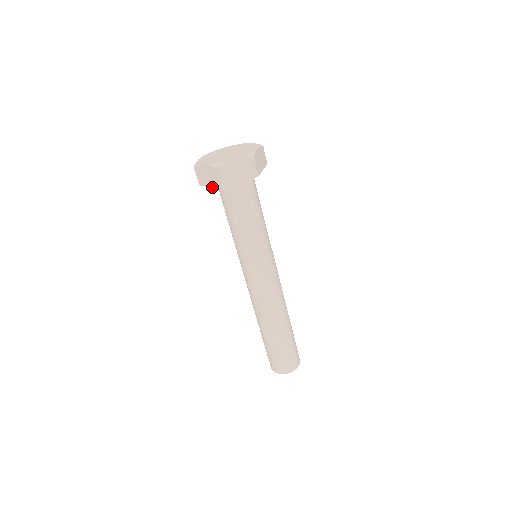
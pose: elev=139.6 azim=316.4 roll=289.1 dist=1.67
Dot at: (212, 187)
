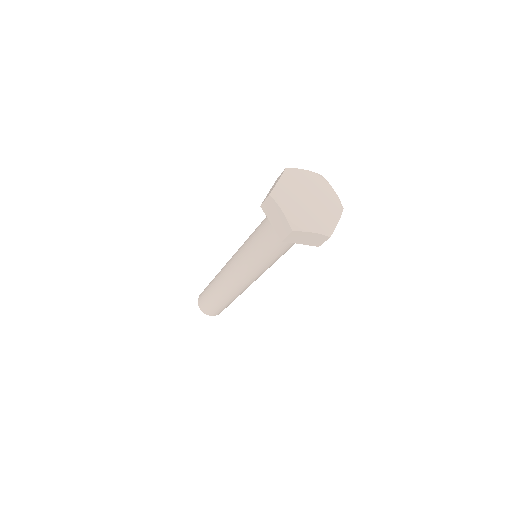
Dot at: (271, 221)
